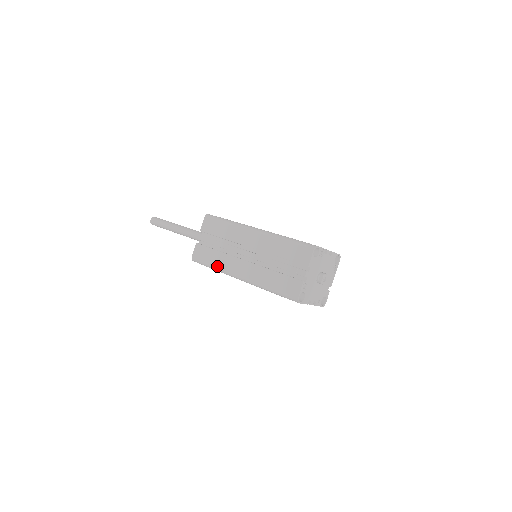
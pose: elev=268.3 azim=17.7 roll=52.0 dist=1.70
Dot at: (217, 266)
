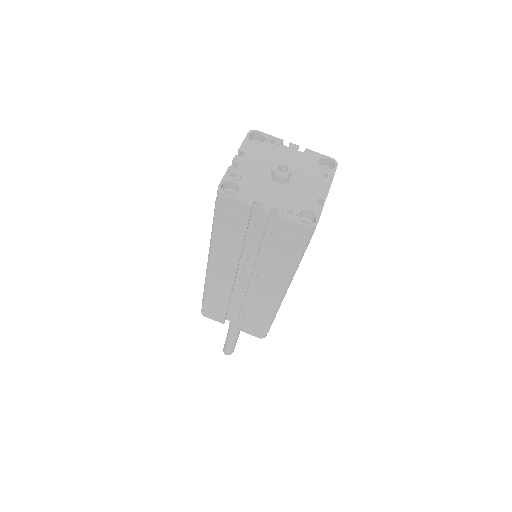
Dot at: (204, 284)
